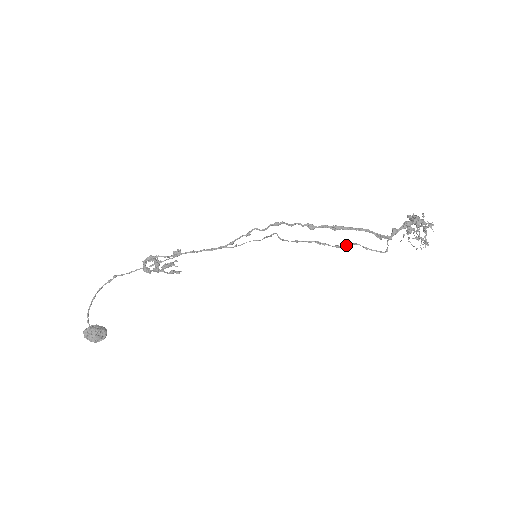
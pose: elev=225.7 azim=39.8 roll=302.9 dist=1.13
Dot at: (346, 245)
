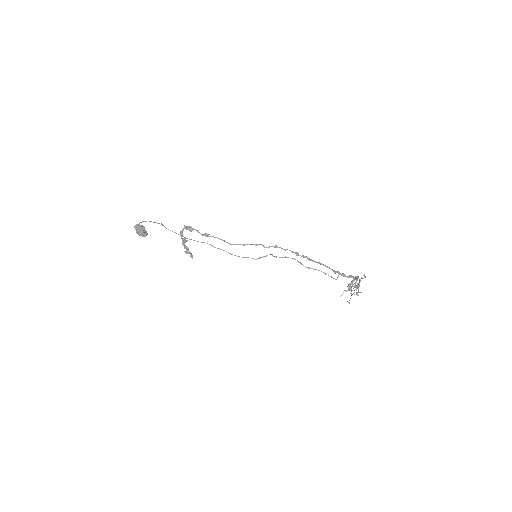
Dot at: (314, 269)
